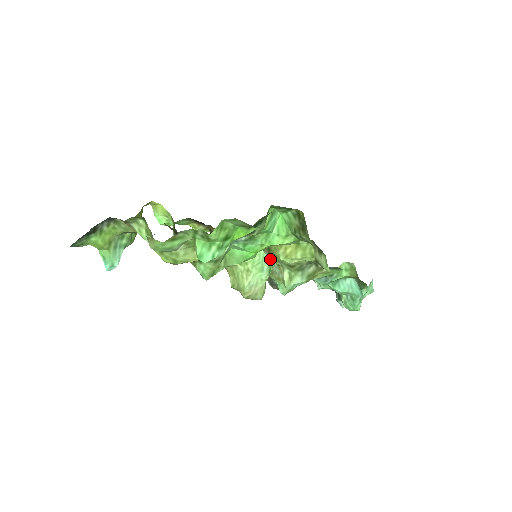
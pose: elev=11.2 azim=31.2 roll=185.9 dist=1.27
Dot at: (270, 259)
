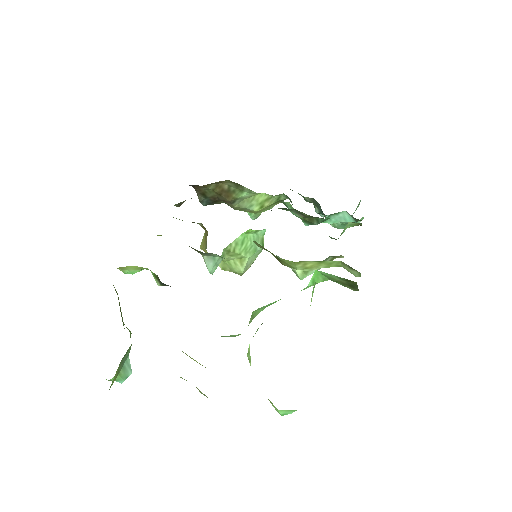
Dot at: occluded
